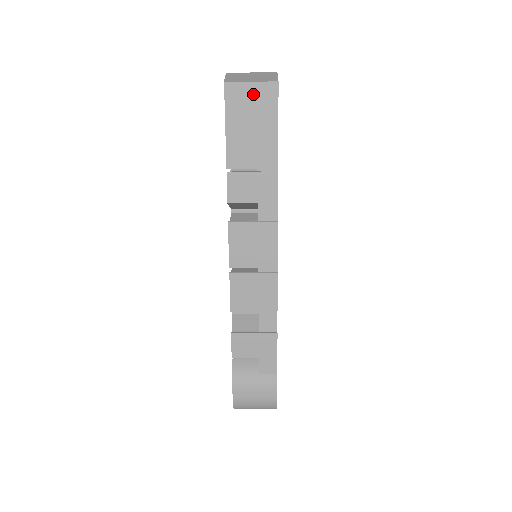
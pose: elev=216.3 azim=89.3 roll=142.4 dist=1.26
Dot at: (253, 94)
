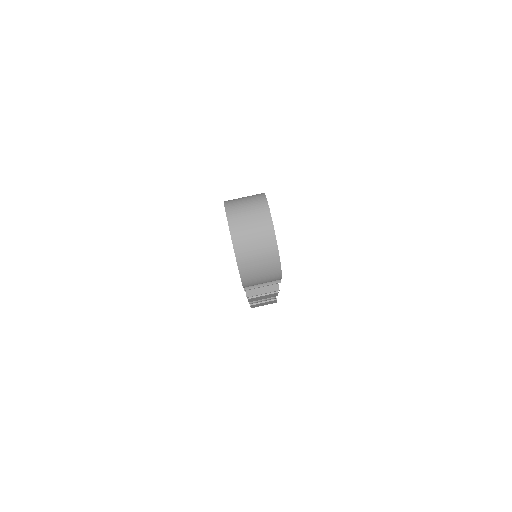
Dot at: occluded
